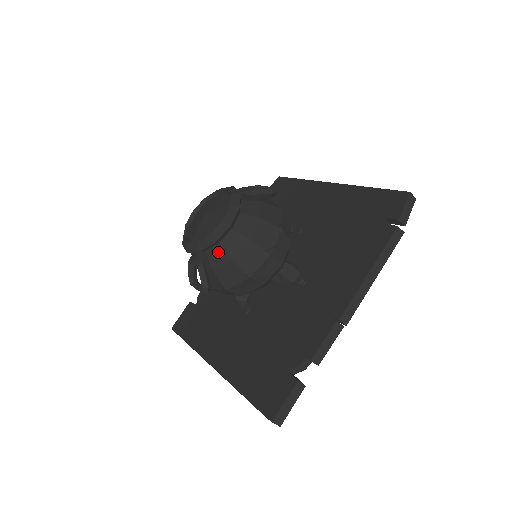
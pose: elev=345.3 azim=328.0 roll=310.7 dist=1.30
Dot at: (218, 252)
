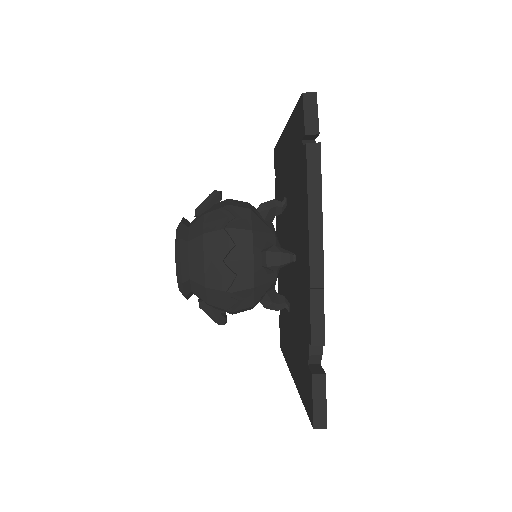
Dot at: (196, 287)
